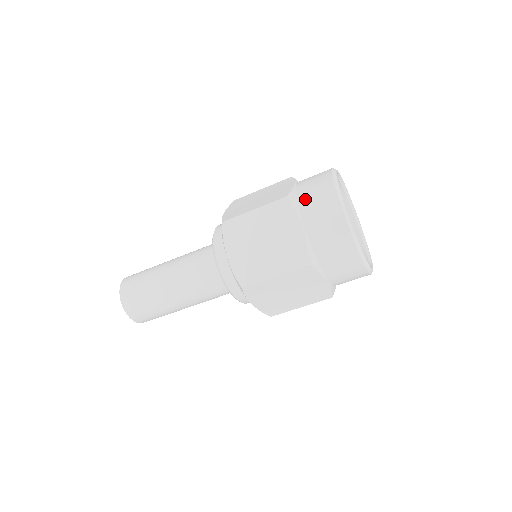
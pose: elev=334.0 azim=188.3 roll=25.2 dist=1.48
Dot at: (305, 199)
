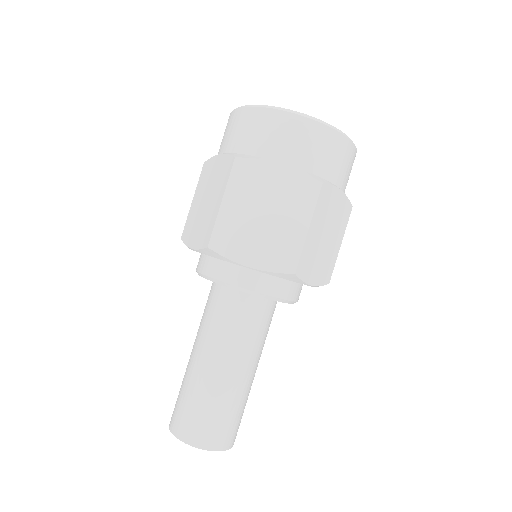
Dot at: (250, 145)
